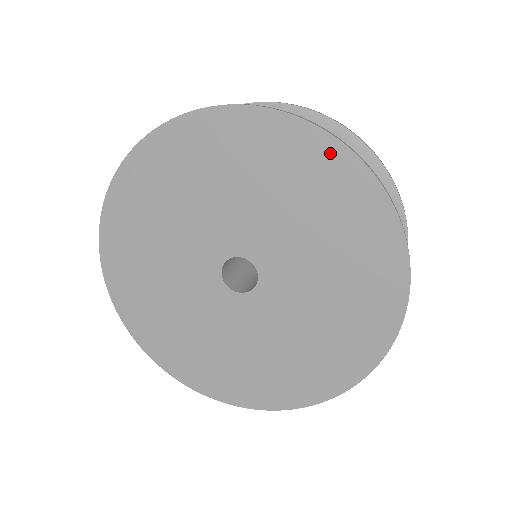
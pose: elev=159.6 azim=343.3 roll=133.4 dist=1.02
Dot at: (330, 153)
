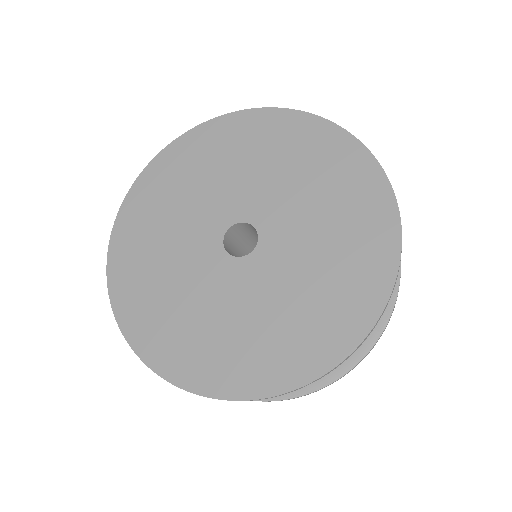
Dot at: (198, 135)
